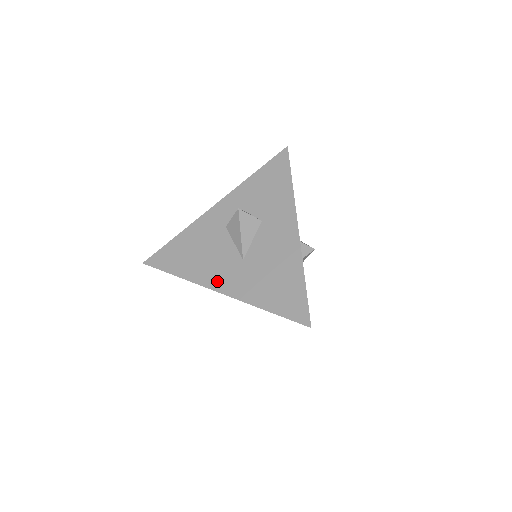
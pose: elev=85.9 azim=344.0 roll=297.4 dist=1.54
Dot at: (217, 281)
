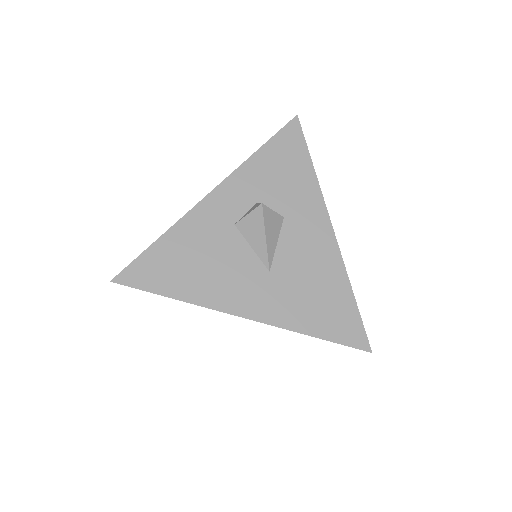
Dot at: (239, 302)
